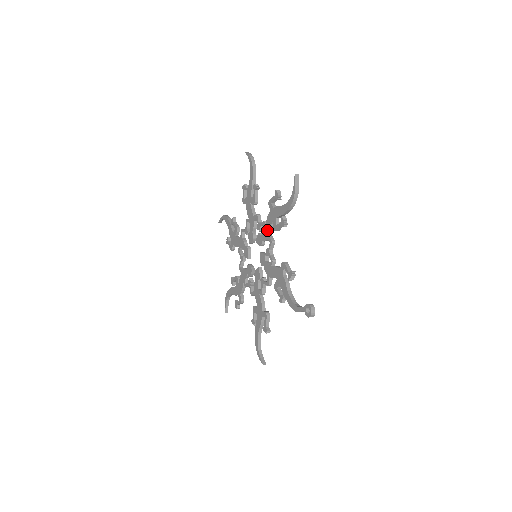
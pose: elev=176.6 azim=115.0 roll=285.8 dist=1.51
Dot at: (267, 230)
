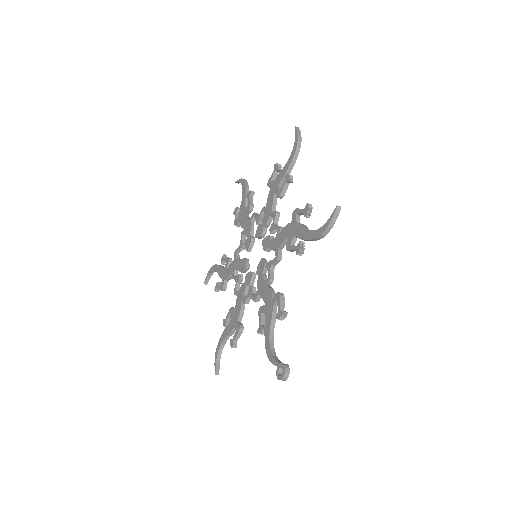
Dot at: (279, 241)
